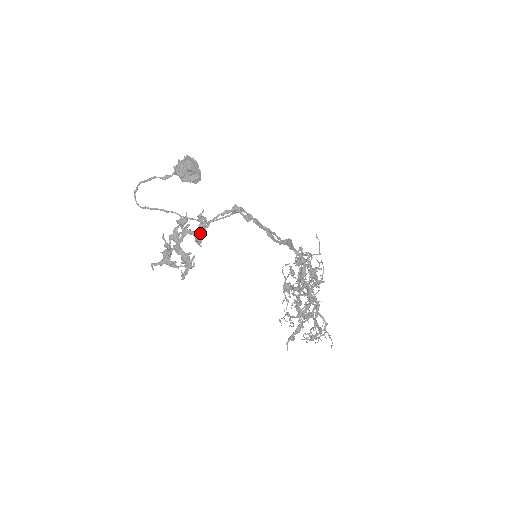
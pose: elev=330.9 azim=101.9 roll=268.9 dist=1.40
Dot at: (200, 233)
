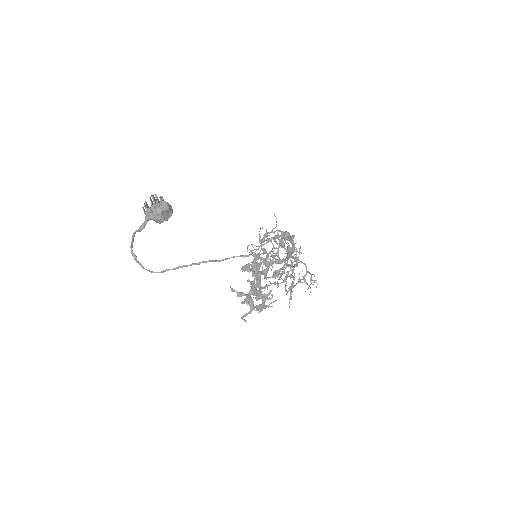
Dot at: (268, 269)
